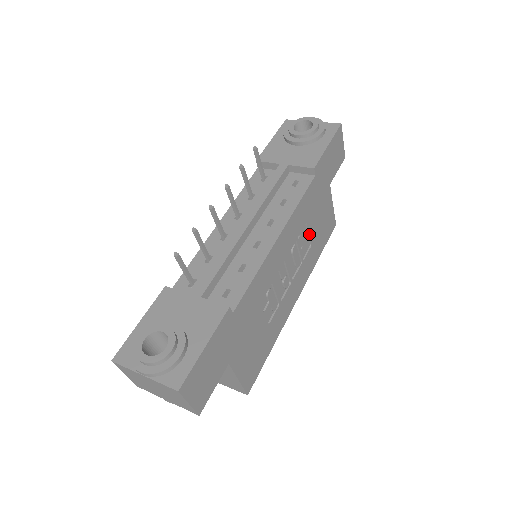
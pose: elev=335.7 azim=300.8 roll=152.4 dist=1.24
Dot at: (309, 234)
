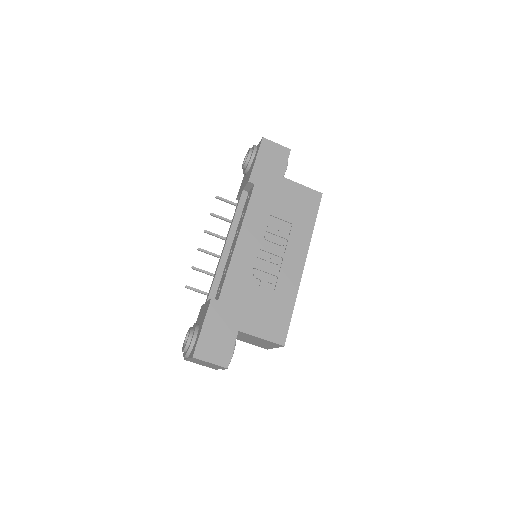
Dot at: (281, 219)
